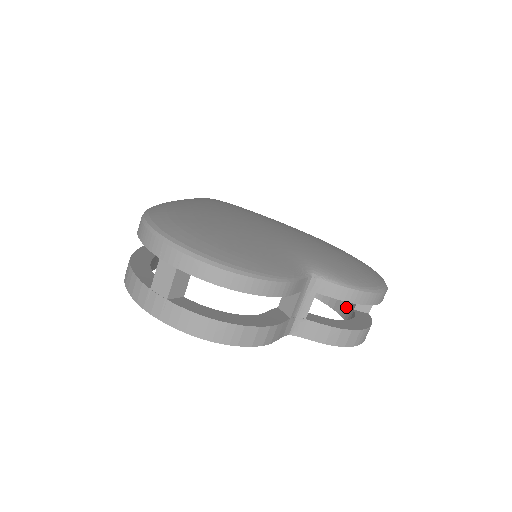
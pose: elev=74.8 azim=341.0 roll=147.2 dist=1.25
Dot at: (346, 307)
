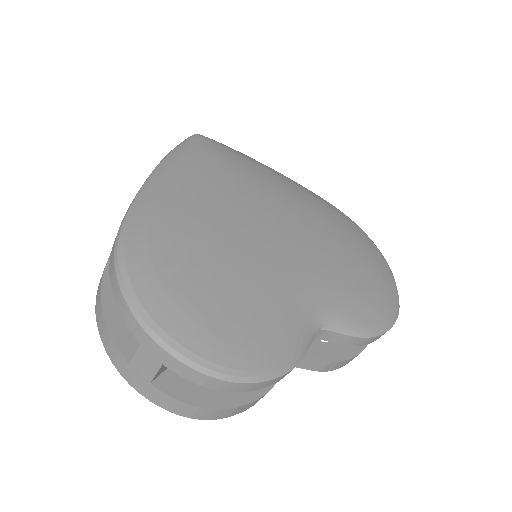
Dot at: occluded
